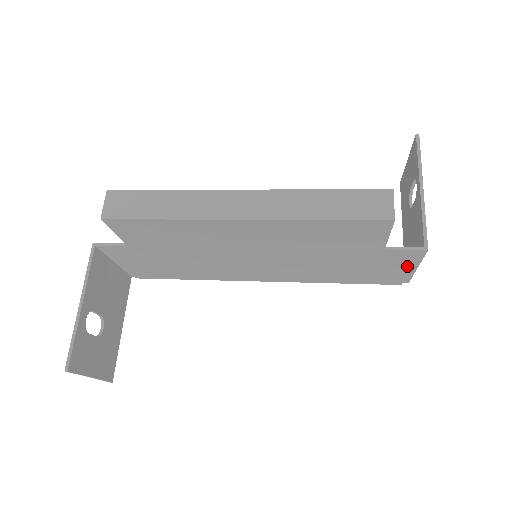
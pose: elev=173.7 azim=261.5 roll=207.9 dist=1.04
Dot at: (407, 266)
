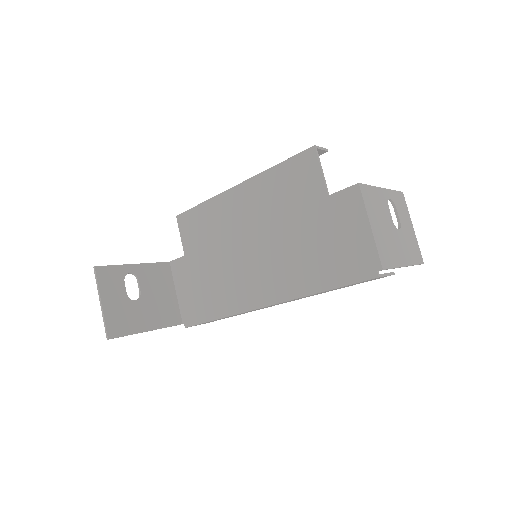
Dot at: (360, 224)
